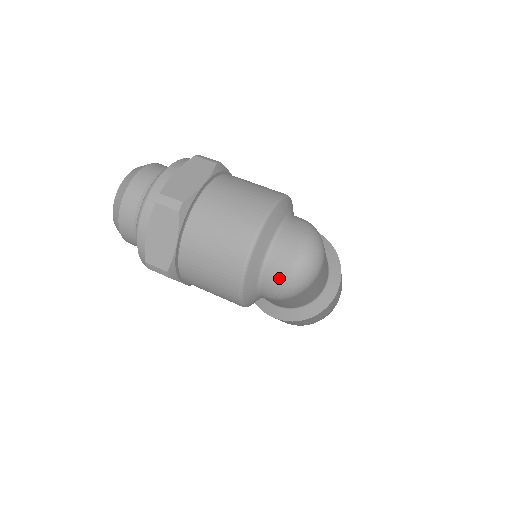
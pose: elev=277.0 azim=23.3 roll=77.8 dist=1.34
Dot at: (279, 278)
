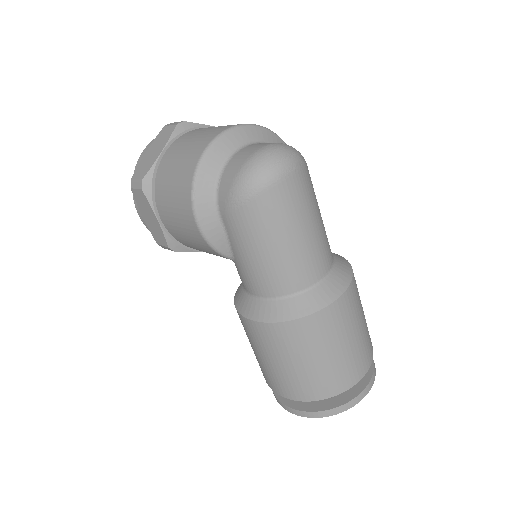
Dot at: (237, 167)
